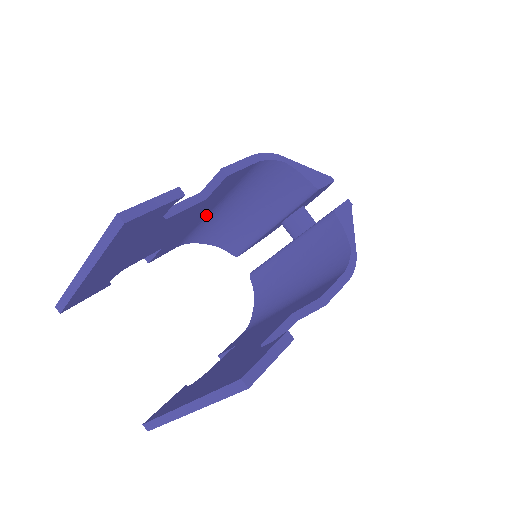
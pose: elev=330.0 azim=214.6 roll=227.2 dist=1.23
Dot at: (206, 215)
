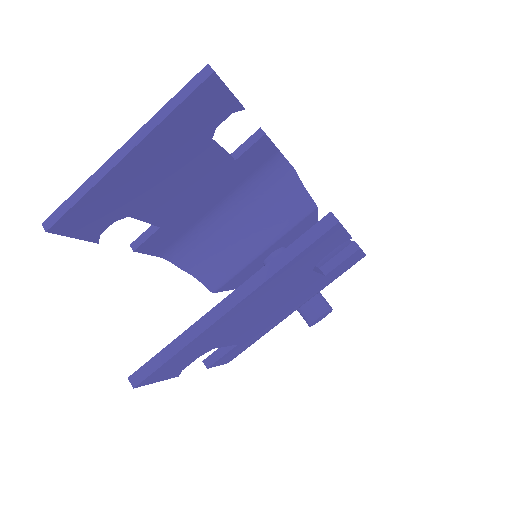
Dot at: (209, 211)
